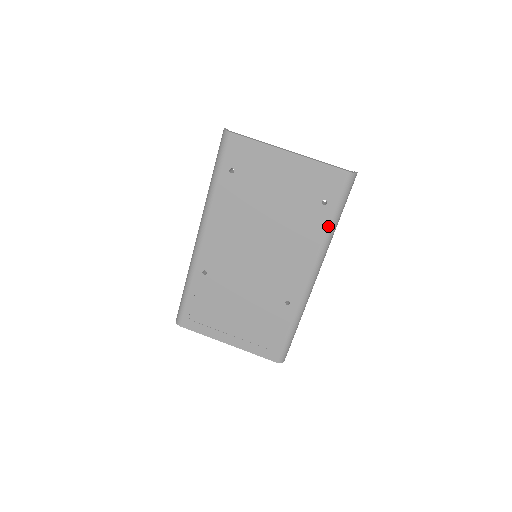
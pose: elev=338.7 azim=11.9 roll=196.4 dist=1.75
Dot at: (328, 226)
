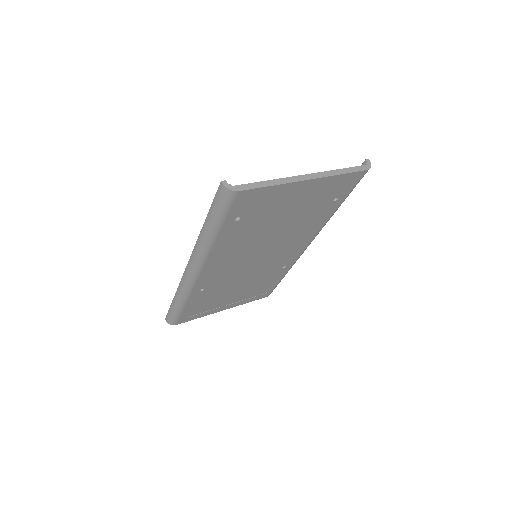
Dot at: (334, 212)
